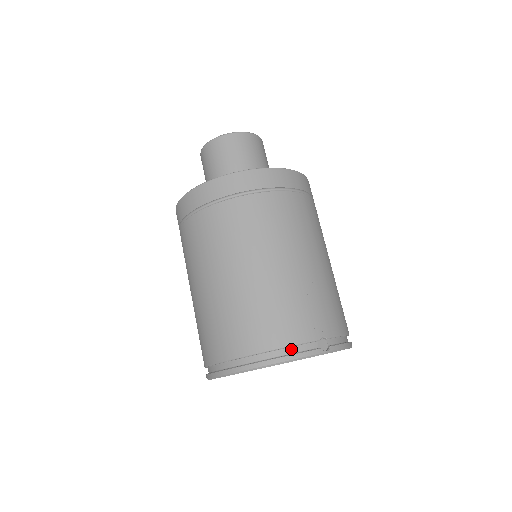
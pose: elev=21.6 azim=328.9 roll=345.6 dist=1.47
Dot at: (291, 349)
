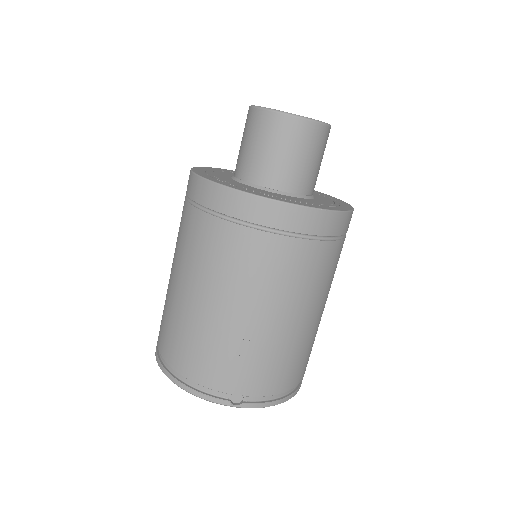
Dot at: (202, 386)
